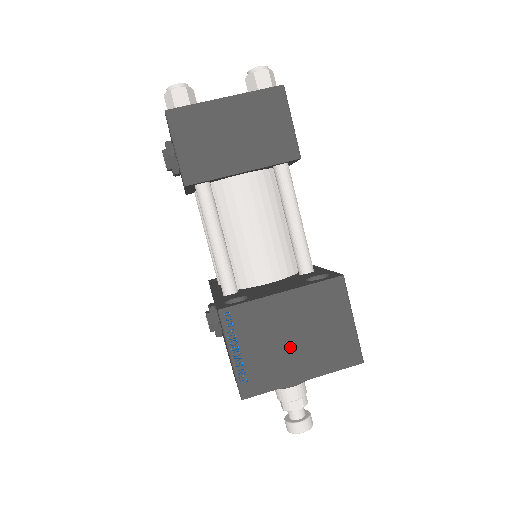
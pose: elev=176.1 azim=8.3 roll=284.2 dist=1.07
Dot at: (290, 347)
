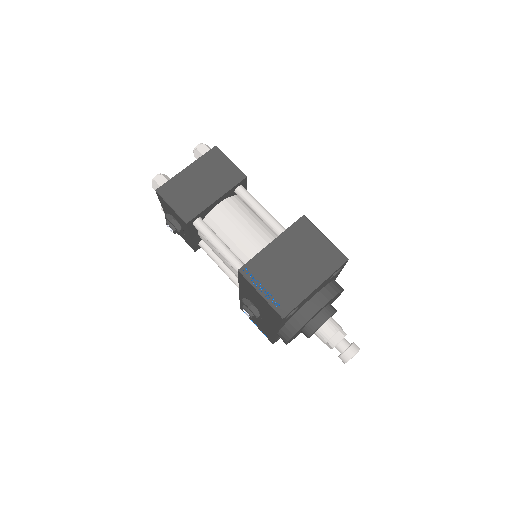
Dot at: (295, 271)
